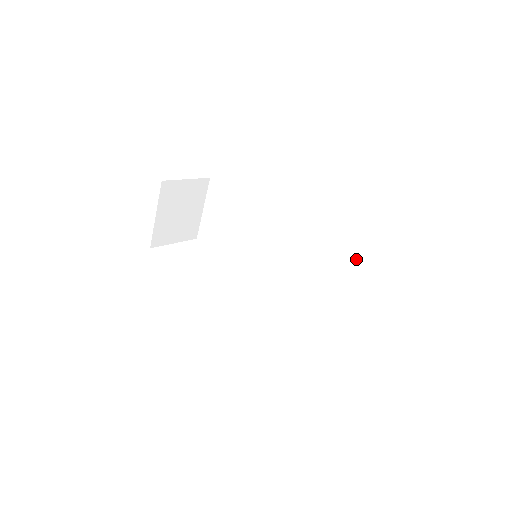
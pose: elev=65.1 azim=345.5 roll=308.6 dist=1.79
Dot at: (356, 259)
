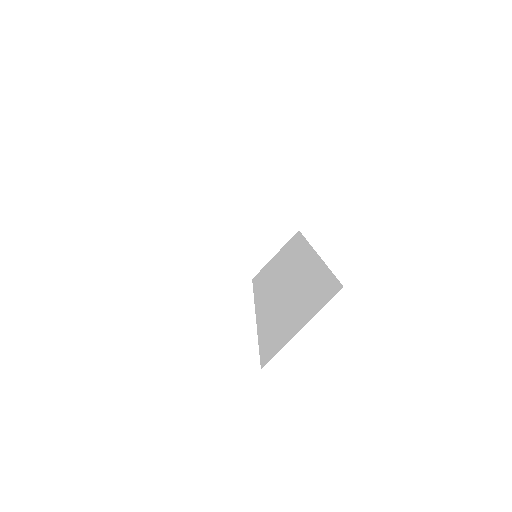
Dot at: (328, 283)
